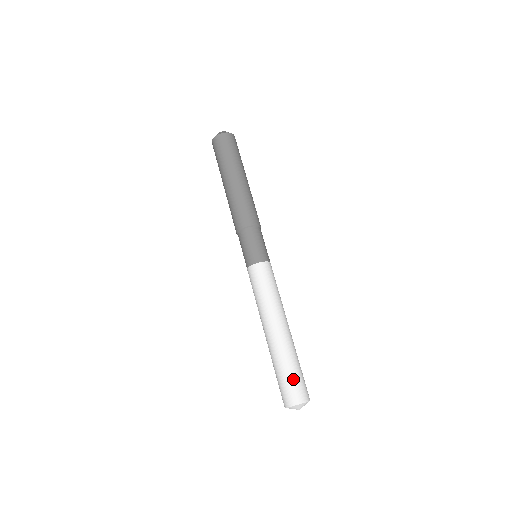
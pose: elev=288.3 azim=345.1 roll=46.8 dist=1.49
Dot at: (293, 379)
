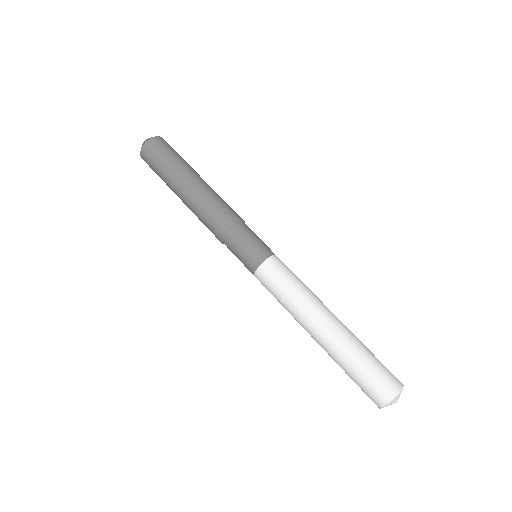
Dot at: (381, 363)
